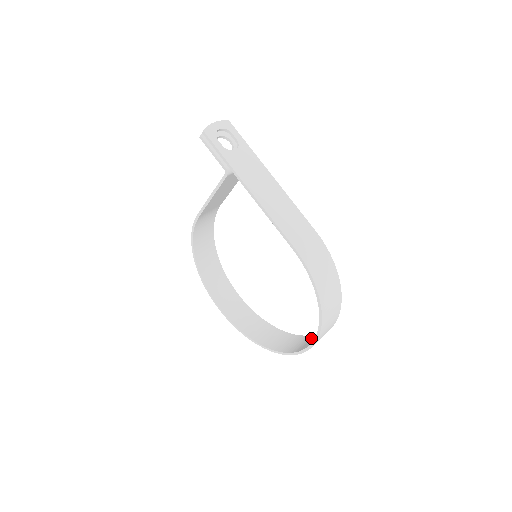
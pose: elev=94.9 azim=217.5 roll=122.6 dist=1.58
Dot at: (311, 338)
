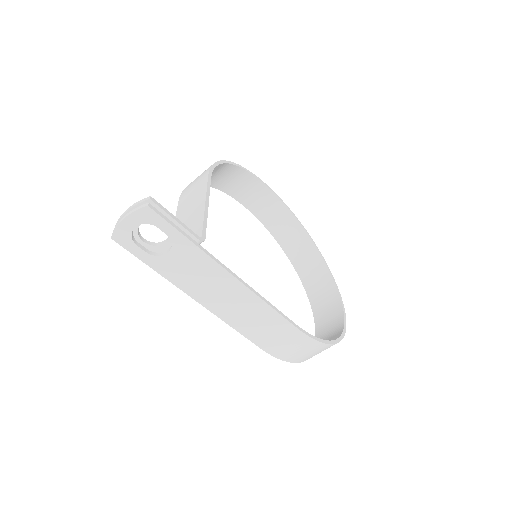
Dot at: (332, 300)
